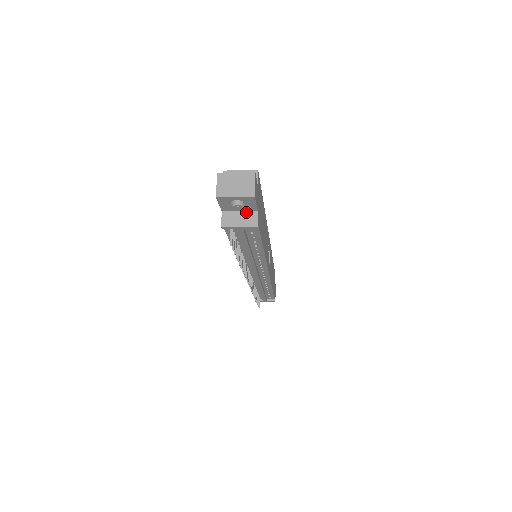
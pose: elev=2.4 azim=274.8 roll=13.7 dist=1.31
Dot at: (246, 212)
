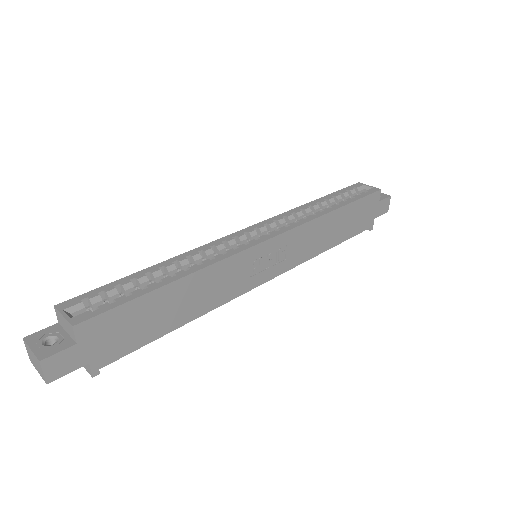
Dot at: occluded
